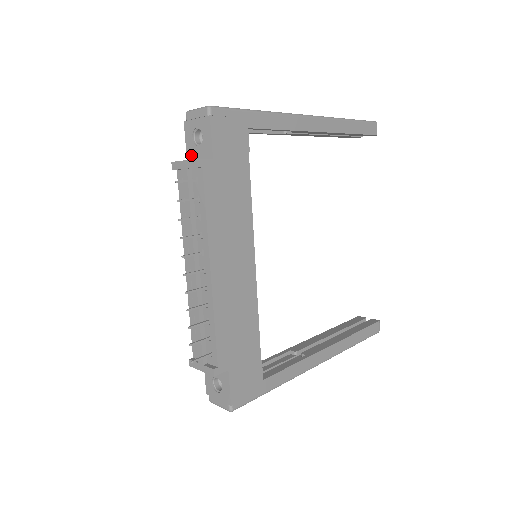
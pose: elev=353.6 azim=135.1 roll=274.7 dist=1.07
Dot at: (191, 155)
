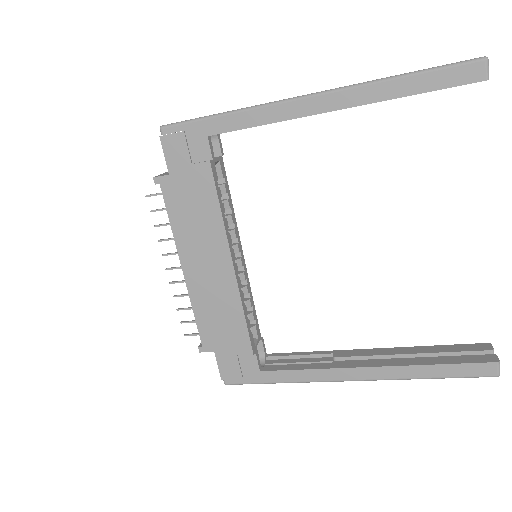
Dot at: occluded
